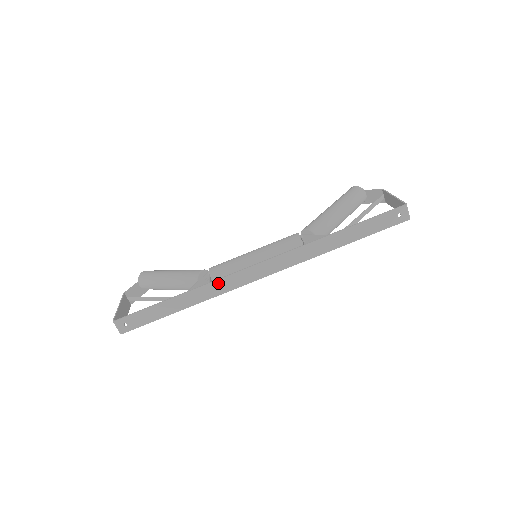
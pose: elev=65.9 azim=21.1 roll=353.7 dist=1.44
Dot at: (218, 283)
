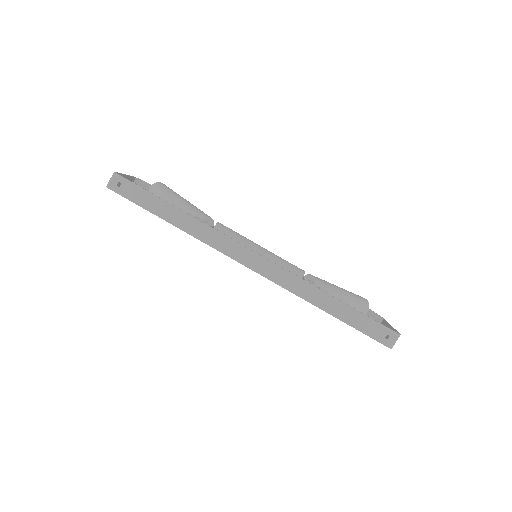
Dot at: (216, 234)
